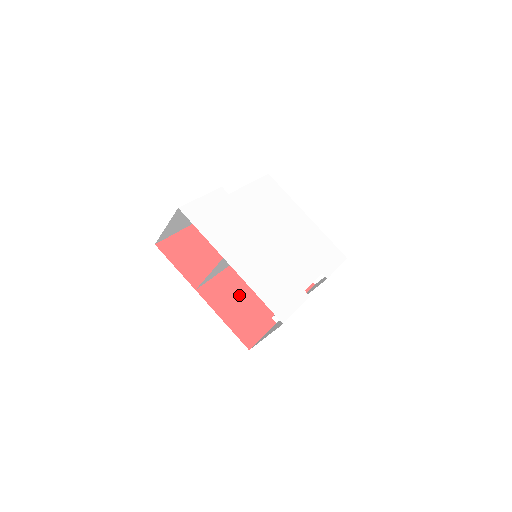
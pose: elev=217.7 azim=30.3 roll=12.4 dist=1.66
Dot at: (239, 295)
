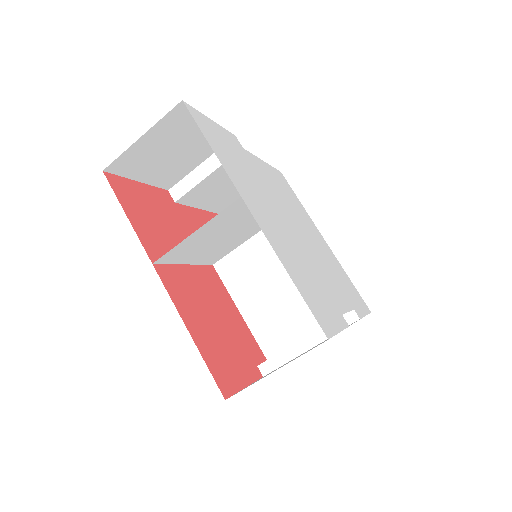
Dot at: (214, 309)
